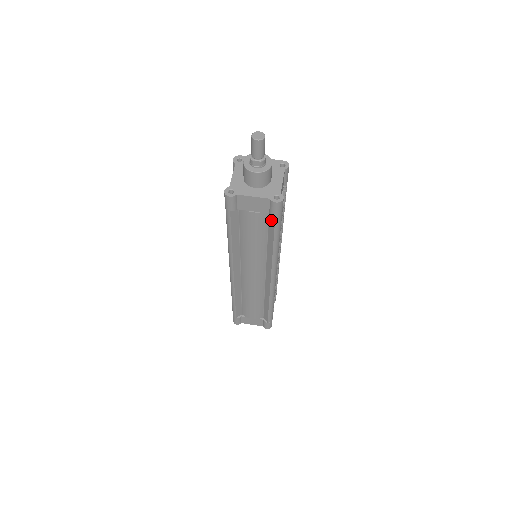
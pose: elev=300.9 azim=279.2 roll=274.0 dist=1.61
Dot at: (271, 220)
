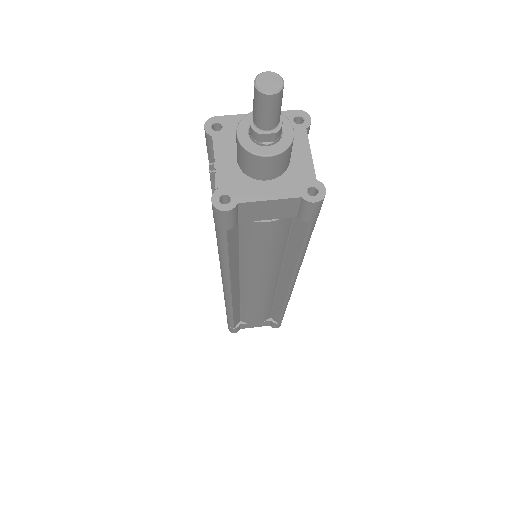
Dot at: (298, 224)
